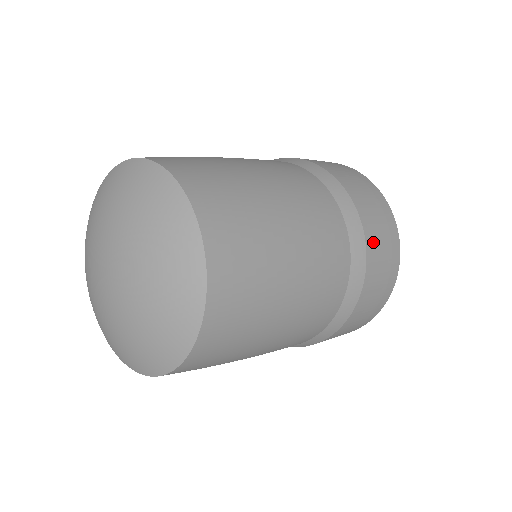
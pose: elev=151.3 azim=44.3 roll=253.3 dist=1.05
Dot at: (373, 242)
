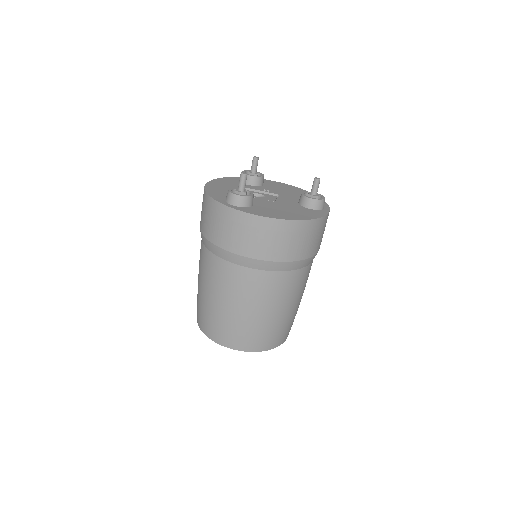
Dot at: (315, 248)
